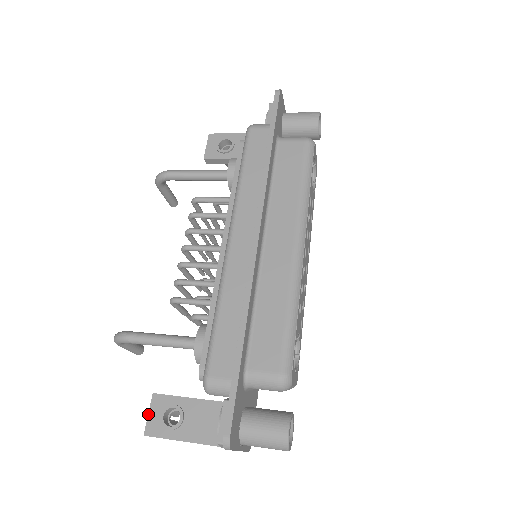
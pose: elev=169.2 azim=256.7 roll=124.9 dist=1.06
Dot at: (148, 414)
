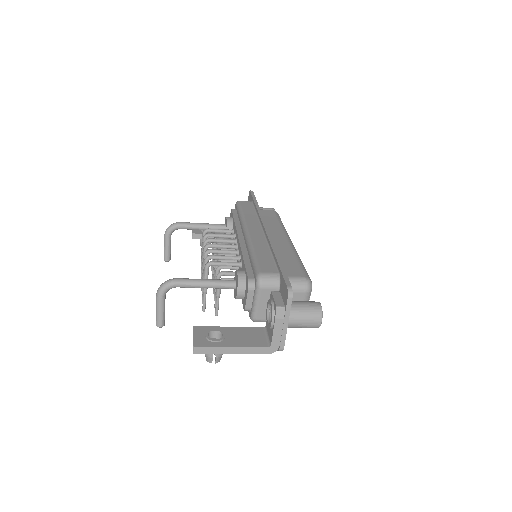
Dot at: (193, 336)
